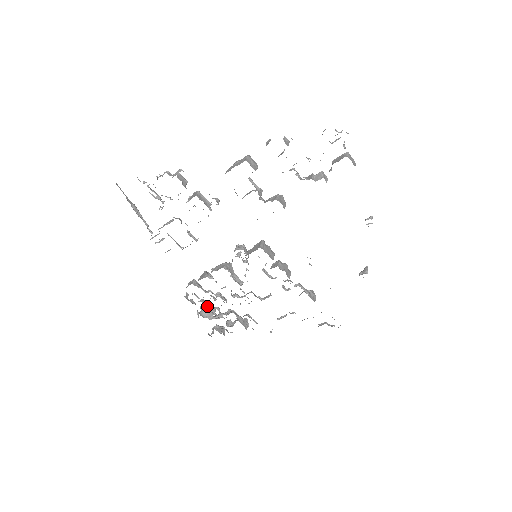
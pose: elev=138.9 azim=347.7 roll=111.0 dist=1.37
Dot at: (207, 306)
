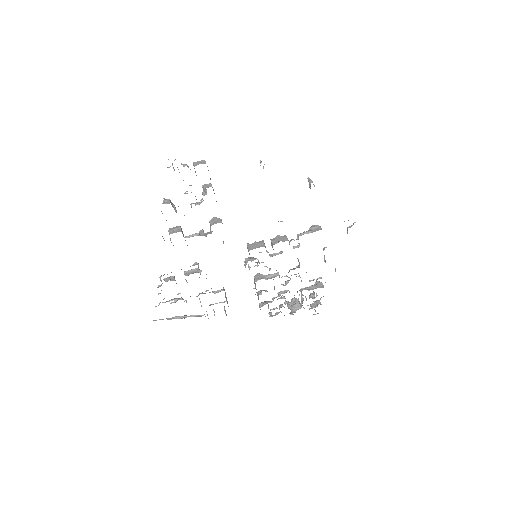
Dot at: (290, 304)
